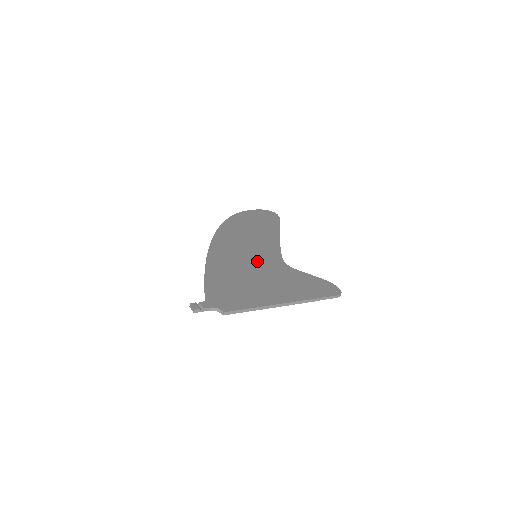
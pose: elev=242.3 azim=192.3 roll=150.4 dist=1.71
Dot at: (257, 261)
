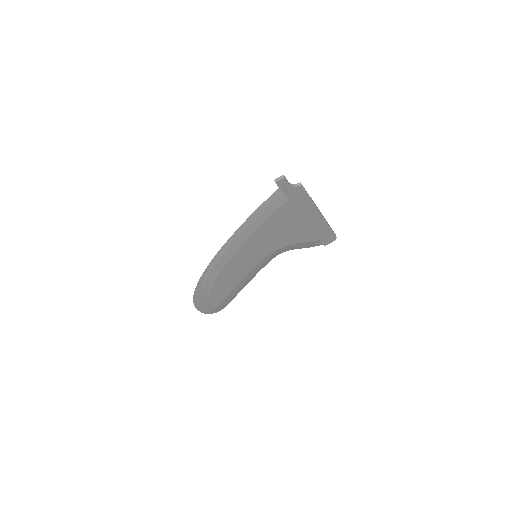
Dot at: (263, 248)
